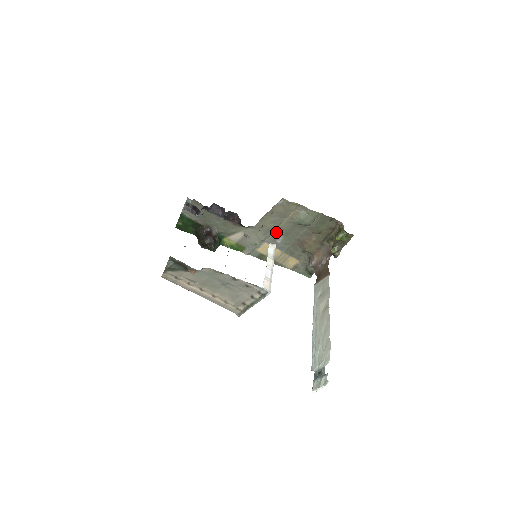
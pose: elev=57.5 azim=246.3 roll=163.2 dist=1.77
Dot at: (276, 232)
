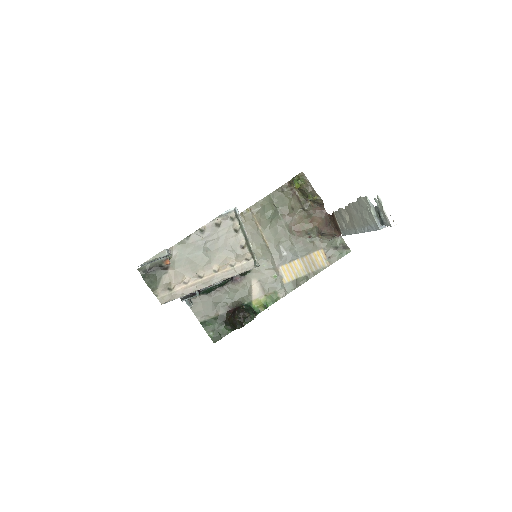
Dot at: (271, 249)
